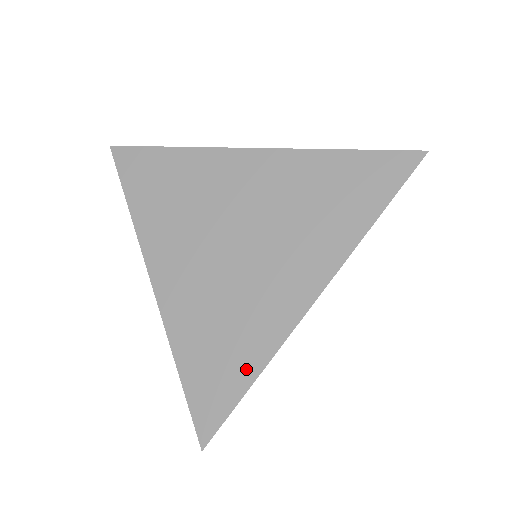
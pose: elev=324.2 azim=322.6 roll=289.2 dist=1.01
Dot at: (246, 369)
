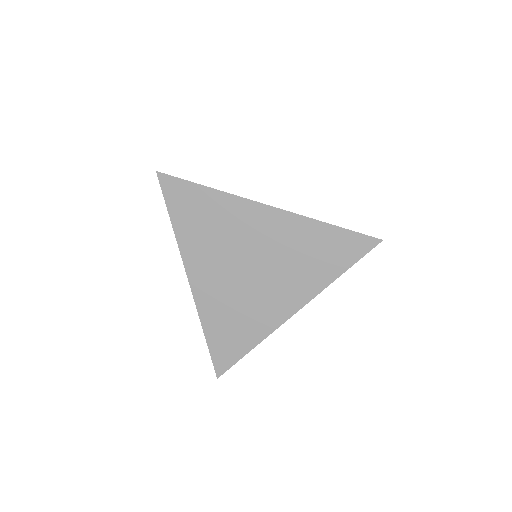
Dot at: (248, 343)
